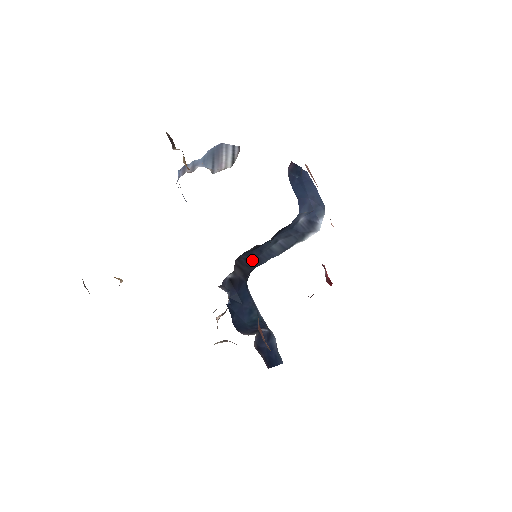
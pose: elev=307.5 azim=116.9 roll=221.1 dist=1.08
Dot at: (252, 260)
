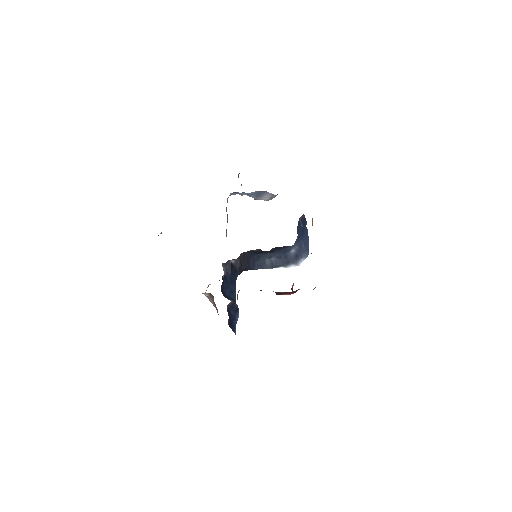
Dot at: (250, 261)
